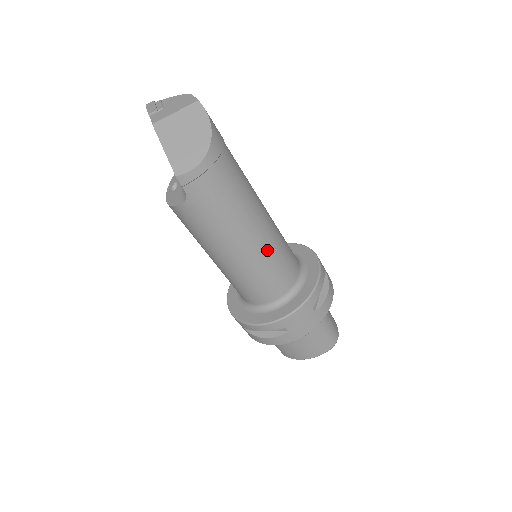
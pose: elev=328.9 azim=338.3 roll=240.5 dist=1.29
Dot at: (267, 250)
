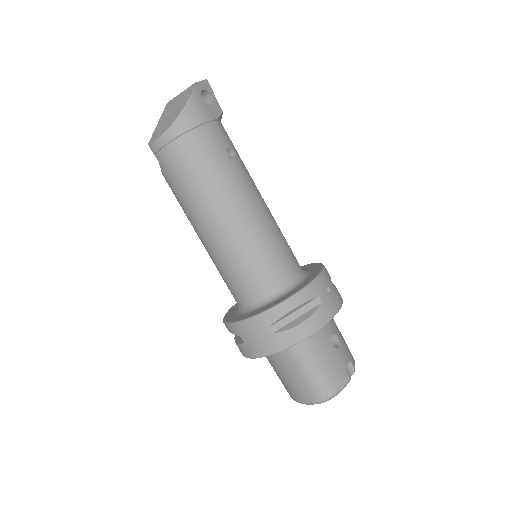
Dot at: (233, 242)
